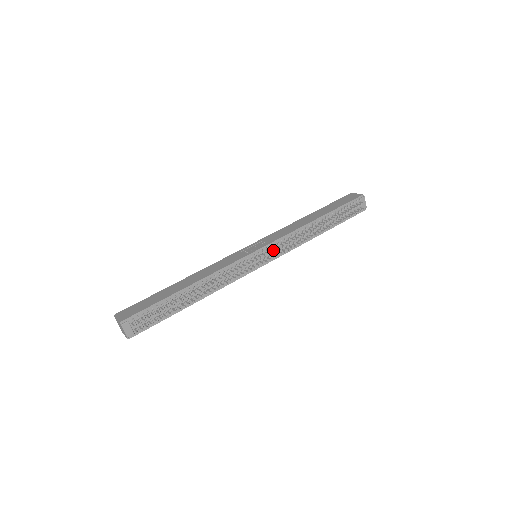
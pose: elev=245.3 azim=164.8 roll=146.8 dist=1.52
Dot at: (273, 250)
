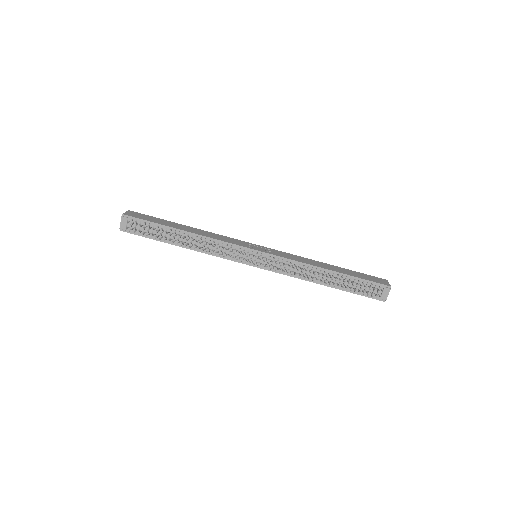
Dot at: (271, 262)
